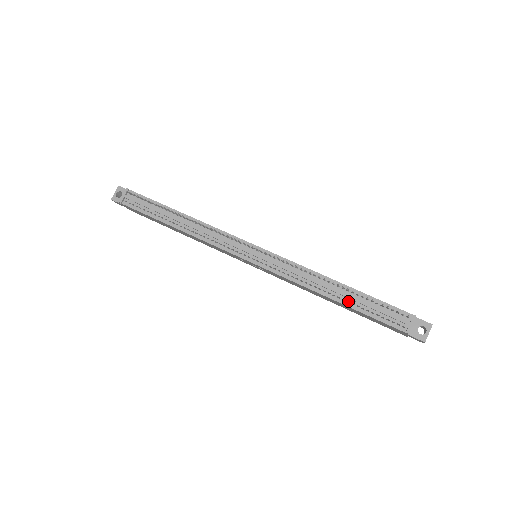
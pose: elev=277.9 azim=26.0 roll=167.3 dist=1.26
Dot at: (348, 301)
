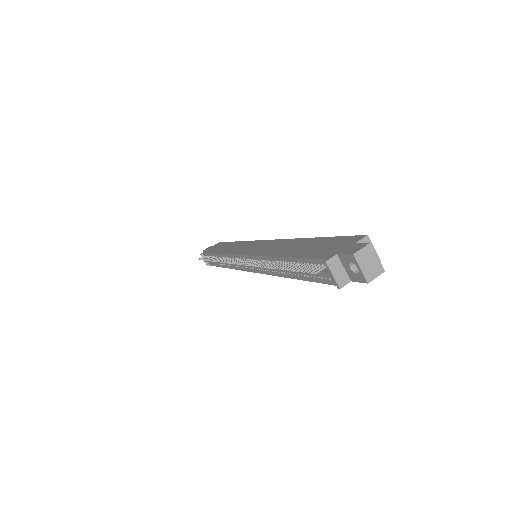
Dot at: (296, 273)
